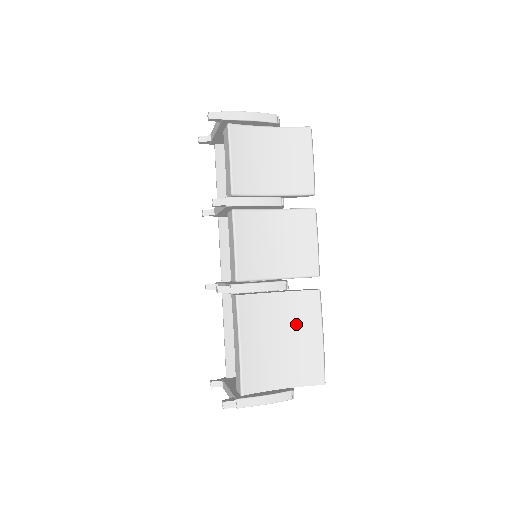
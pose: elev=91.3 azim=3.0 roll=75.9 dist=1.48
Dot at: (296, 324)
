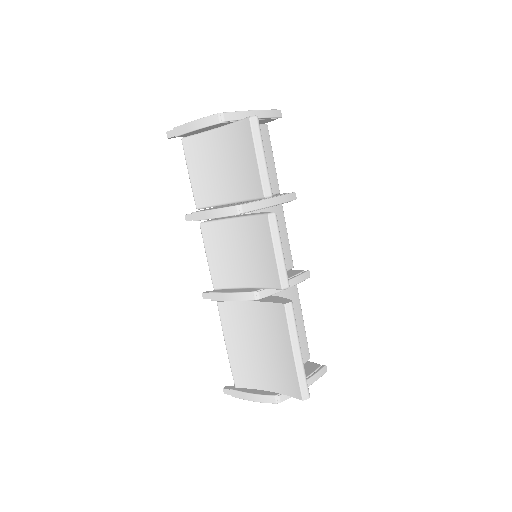
Dot at: (271, 335)
